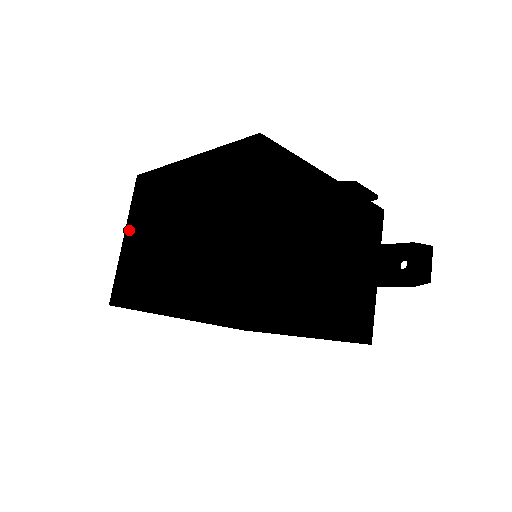
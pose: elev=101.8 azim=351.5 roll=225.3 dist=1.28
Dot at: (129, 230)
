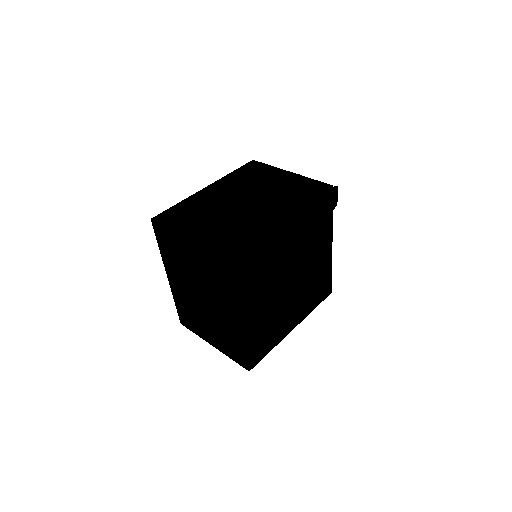
Dot at: (189, 231)
